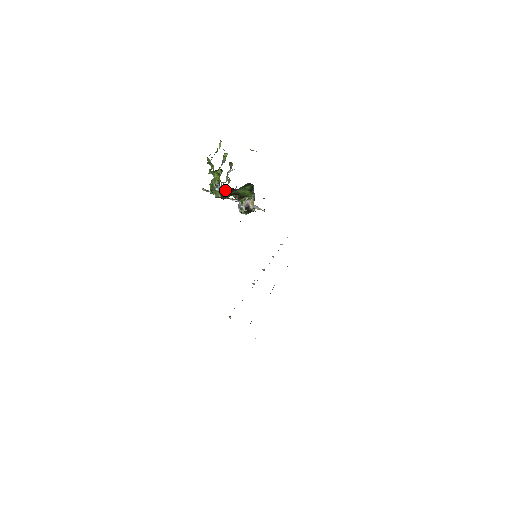
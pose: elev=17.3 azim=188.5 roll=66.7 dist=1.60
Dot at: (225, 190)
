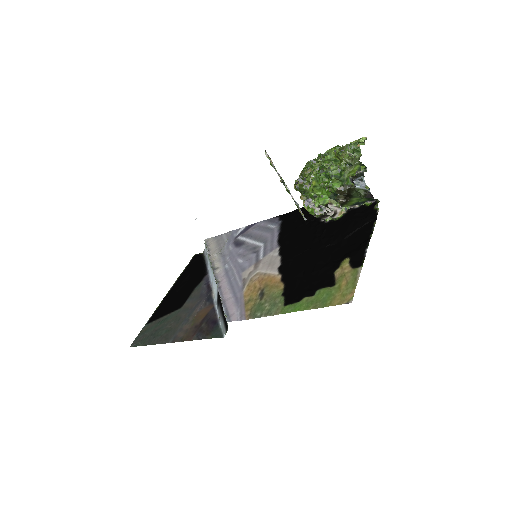
Dot at: (358, 189)
